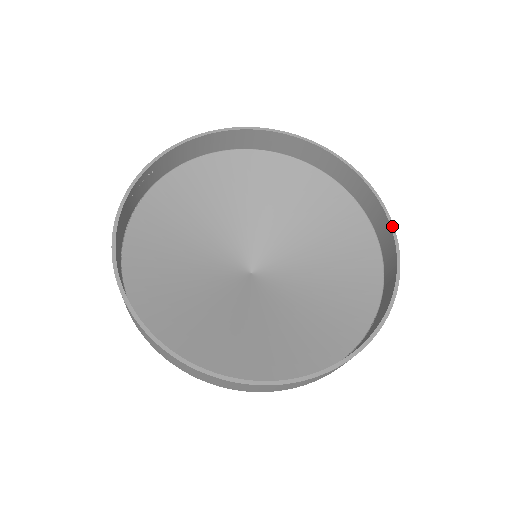
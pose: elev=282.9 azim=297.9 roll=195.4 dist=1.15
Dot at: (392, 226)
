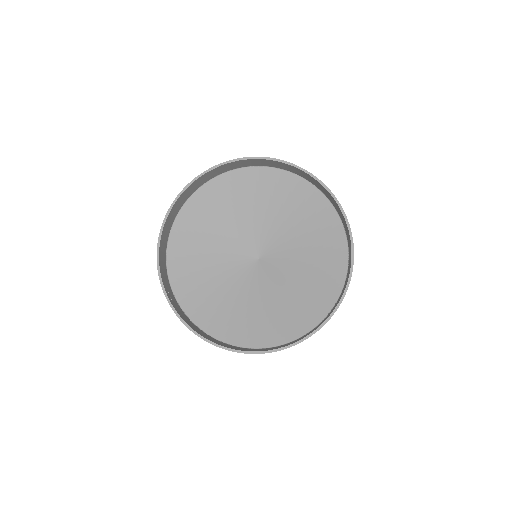
Dot at: (301, 169)
